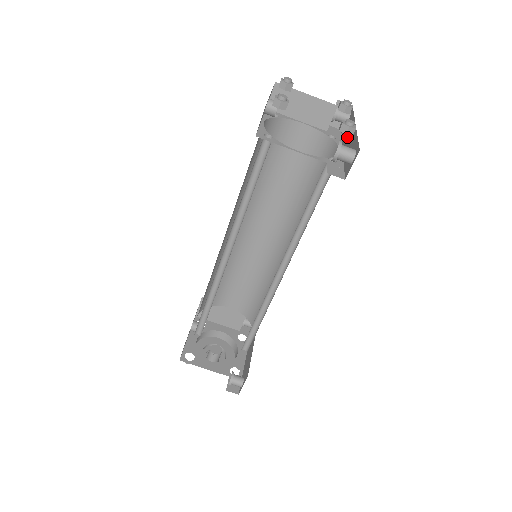
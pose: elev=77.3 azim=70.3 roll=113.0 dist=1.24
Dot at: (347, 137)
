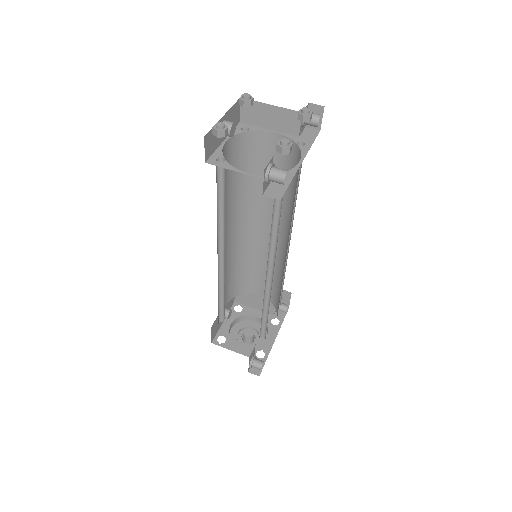
Dot at: occluded
